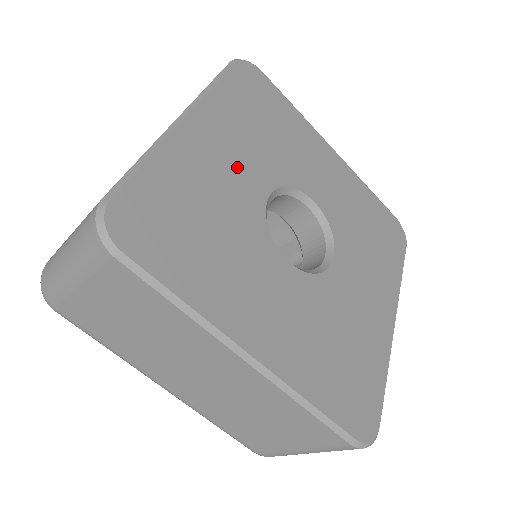
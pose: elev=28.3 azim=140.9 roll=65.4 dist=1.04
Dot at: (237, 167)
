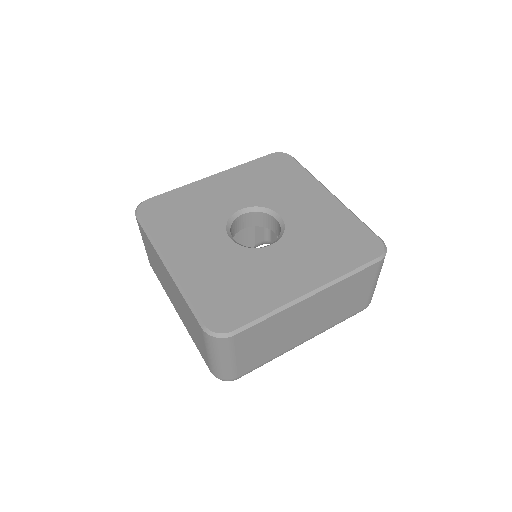
Dot at: (229, 195)
